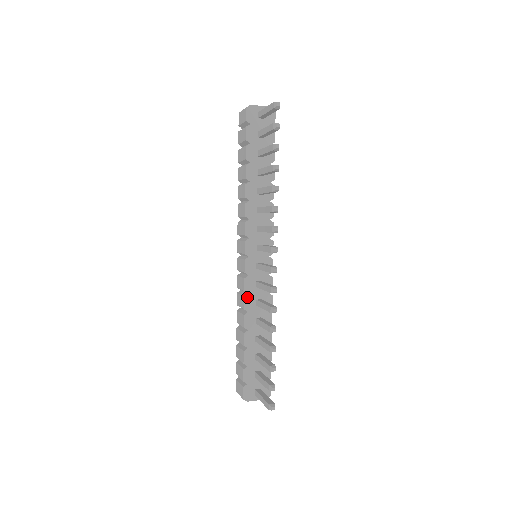
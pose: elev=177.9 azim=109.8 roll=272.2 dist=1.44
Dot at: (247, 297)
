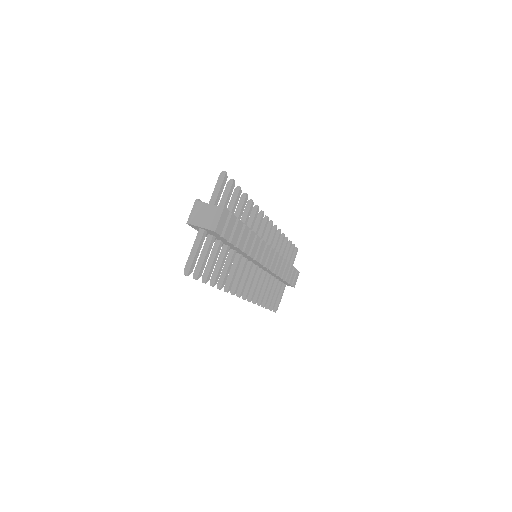
Dot at: occluded
